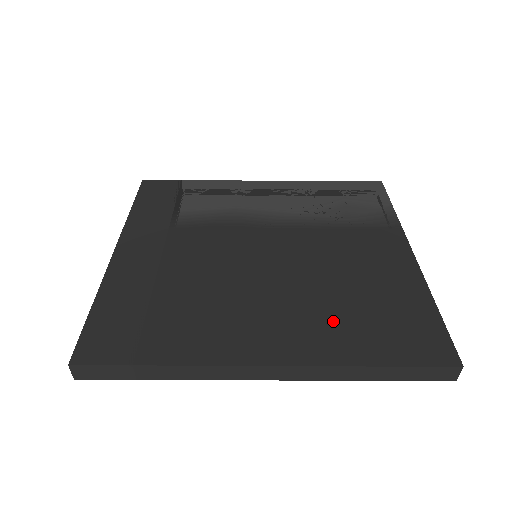
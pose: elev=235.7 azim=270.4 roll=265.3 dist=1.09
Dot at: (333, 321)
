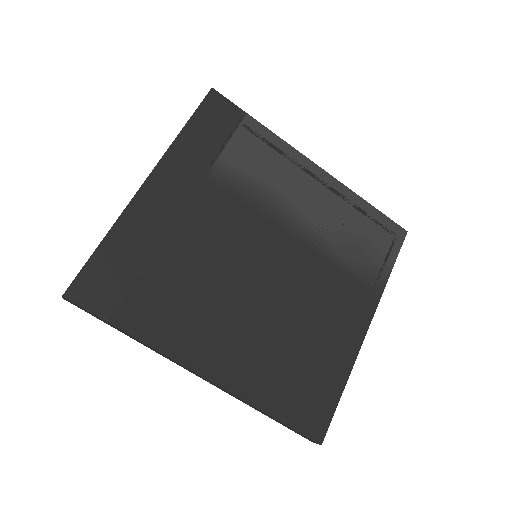
Dot at: (268, 362)
